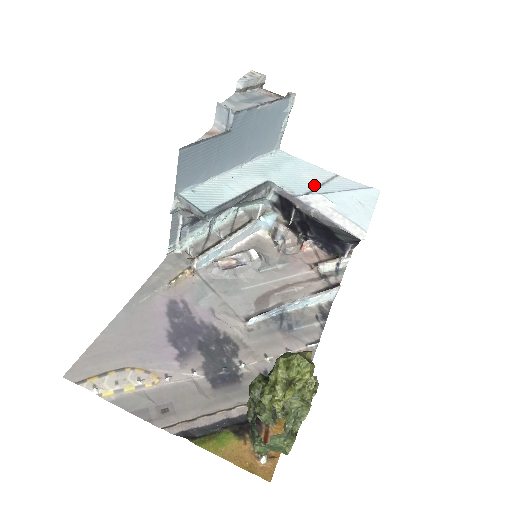
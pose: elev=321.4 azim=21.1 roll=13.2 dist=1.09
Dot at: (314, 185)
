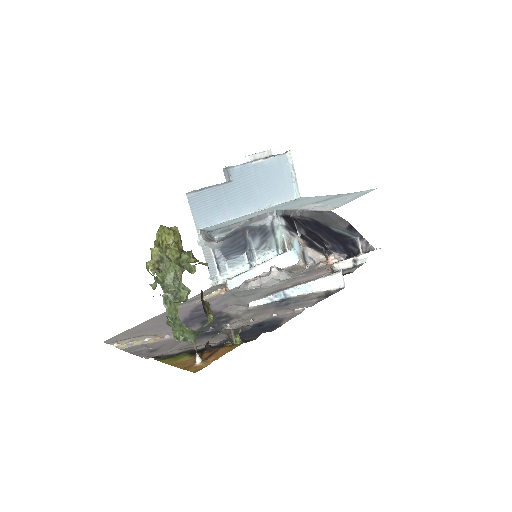
Dot at: occluded
